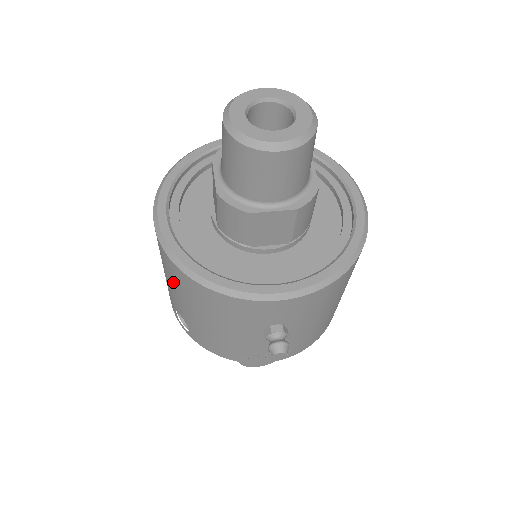
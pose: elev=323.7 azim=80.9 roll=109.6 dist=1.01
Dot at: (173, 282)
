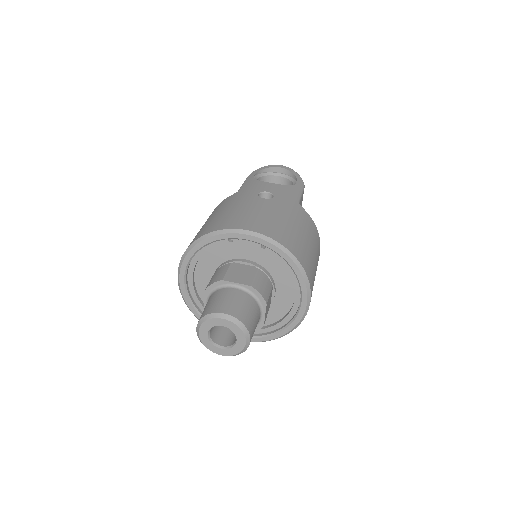
Dot at: occluded
